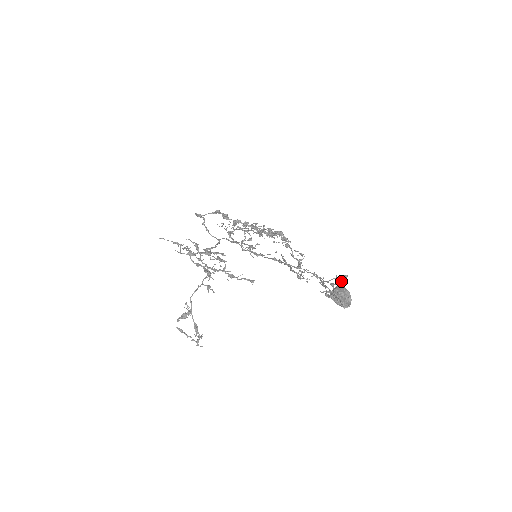
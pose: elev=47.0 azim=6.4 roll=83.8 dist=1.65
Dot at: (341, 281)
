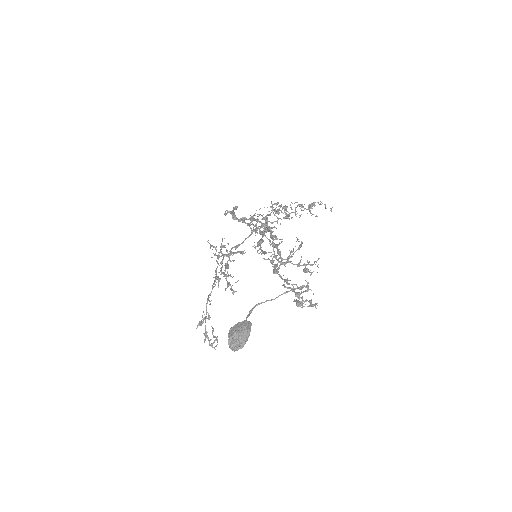
Dot at: occluded
